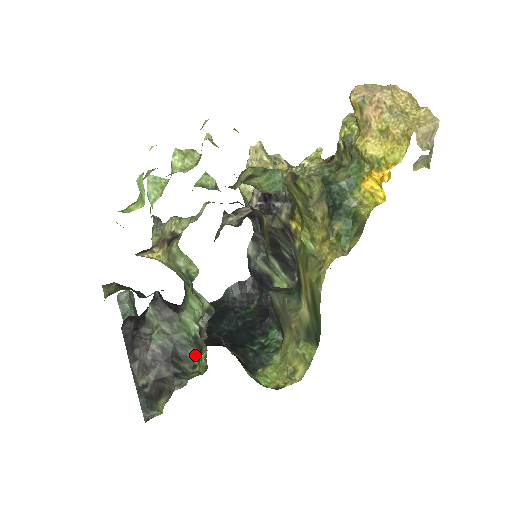
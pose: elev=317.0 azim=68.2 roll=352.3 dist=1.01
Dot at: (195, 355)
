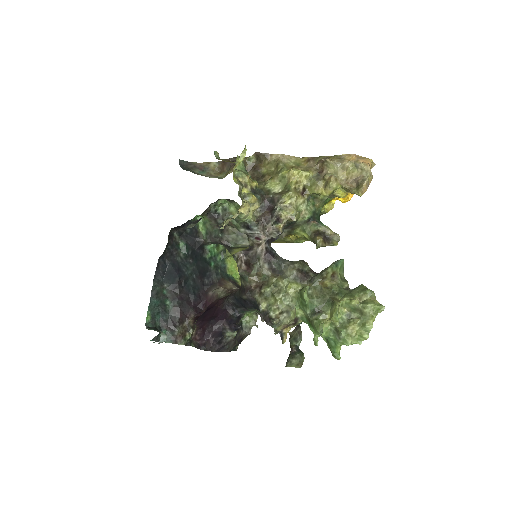
Dot at: occluded
